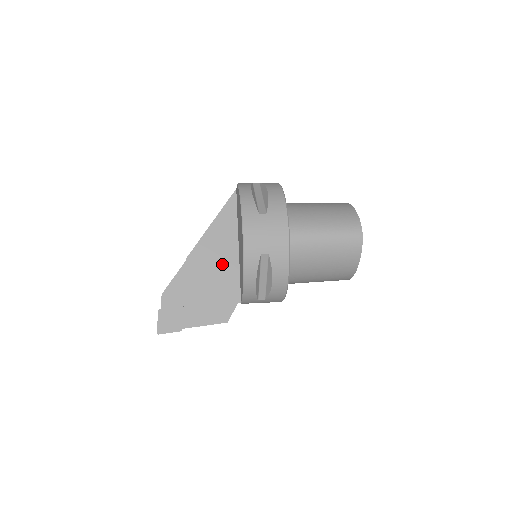
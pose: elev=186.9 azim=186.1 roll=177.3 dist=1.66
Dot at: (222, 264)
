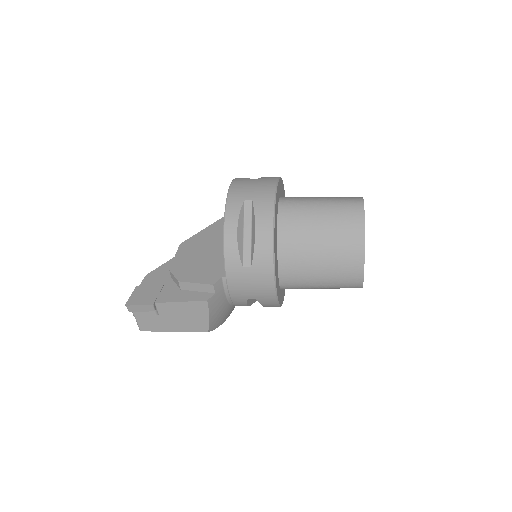
Dot at: (214, 248)
